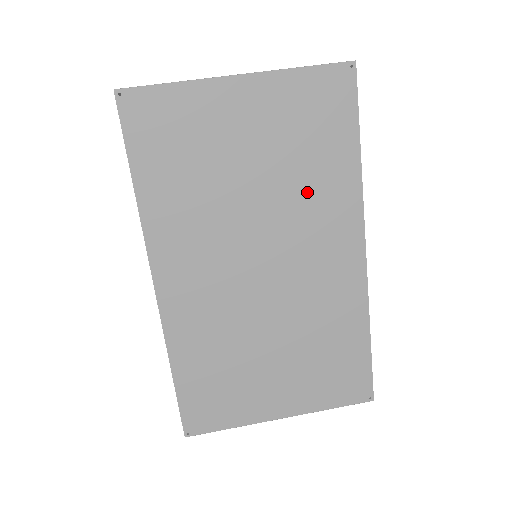
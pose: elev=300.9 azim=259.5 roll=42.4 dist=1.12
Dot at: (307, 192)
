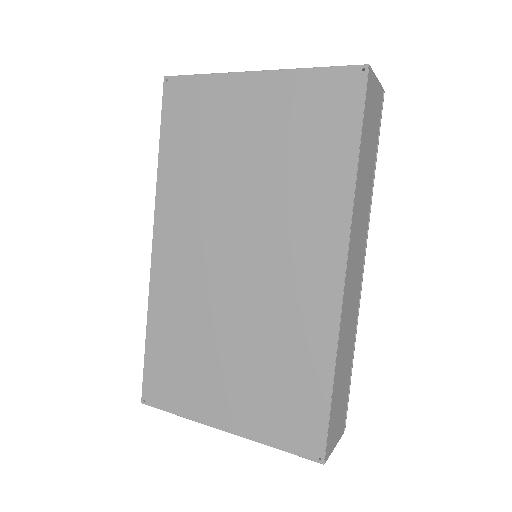
Dot at: (295, 192)
